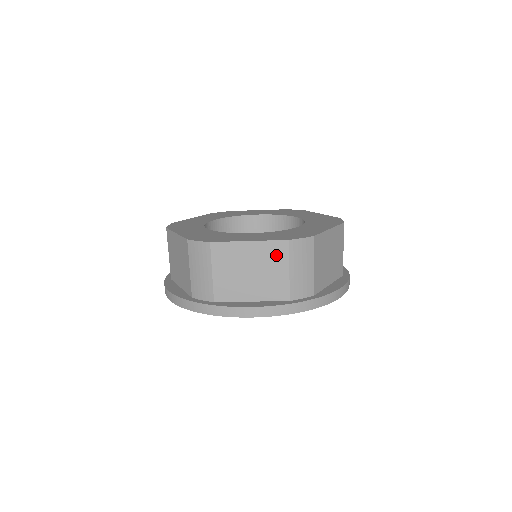
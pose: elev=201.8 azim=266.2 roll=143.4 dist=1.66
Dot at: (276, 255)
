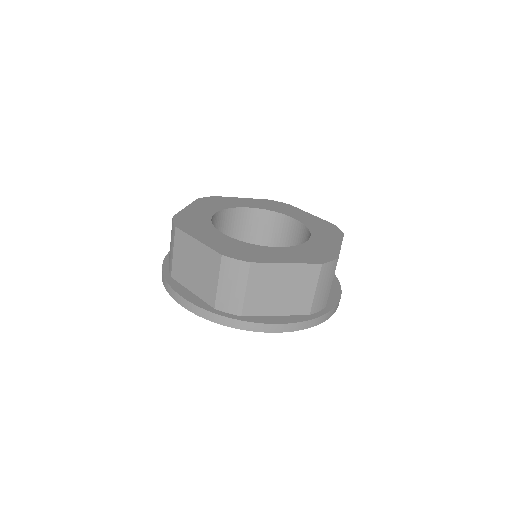
Dot at: (308, 276)
